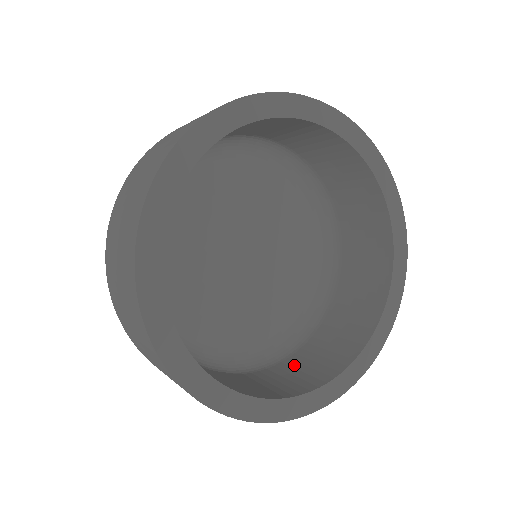
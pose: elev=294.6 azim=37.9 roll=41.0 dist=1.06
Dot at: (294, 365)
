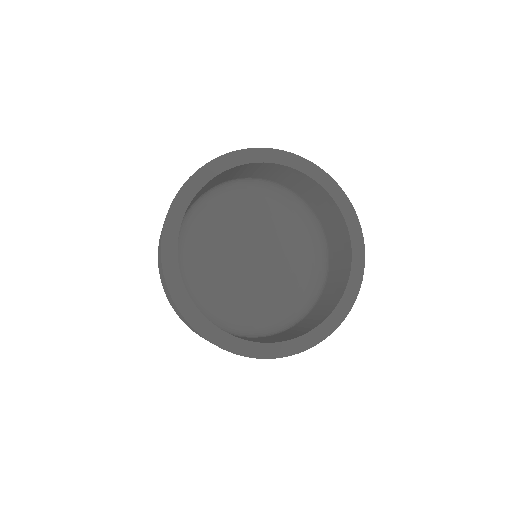
Dot at: (259, 339)
